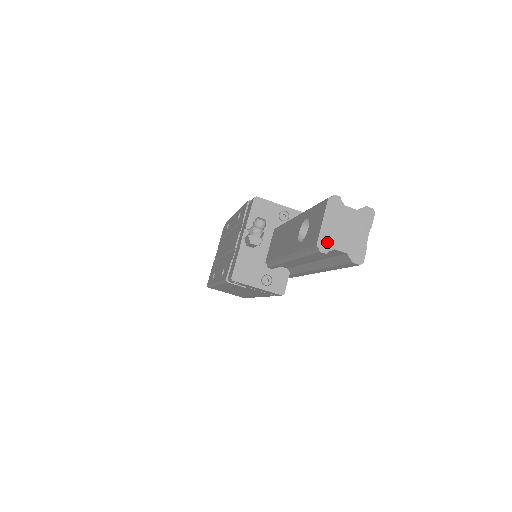
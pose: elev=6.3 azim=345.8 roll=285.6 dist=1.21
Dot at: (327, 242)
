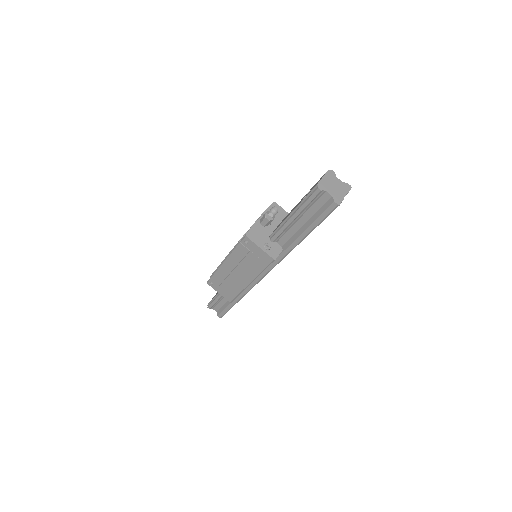
Dot at: (323, 186)
